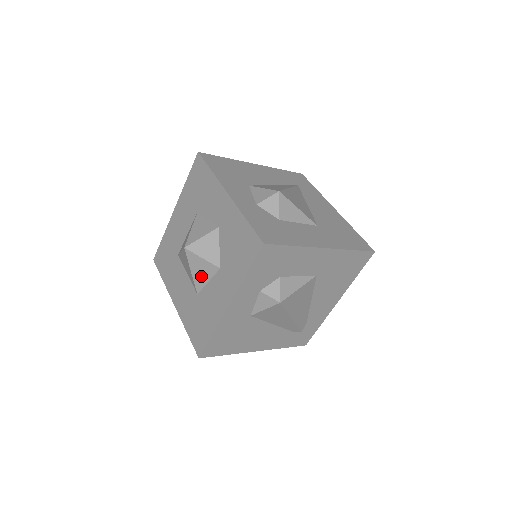
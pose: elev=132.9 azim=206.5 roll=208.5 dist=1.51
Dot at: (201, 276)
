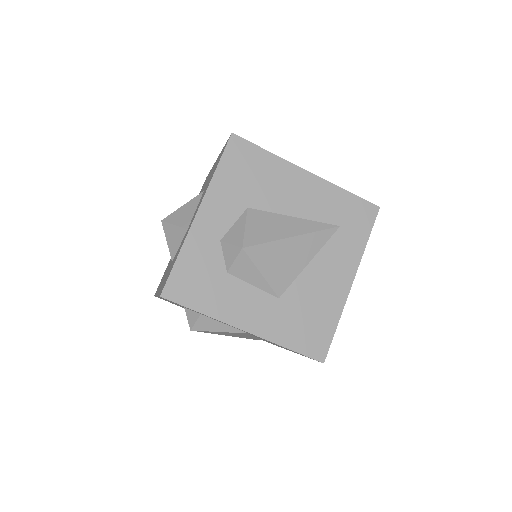
Dot at: occluded
